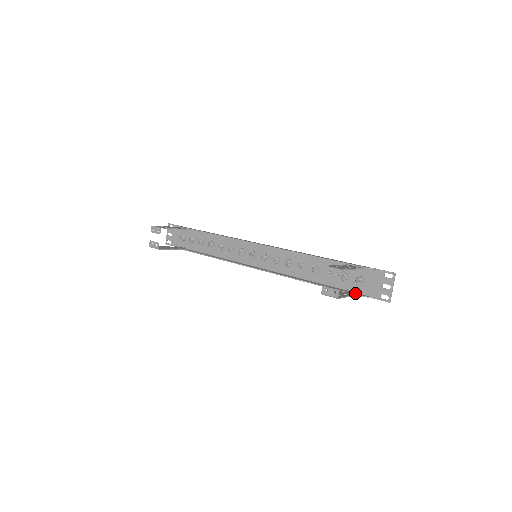
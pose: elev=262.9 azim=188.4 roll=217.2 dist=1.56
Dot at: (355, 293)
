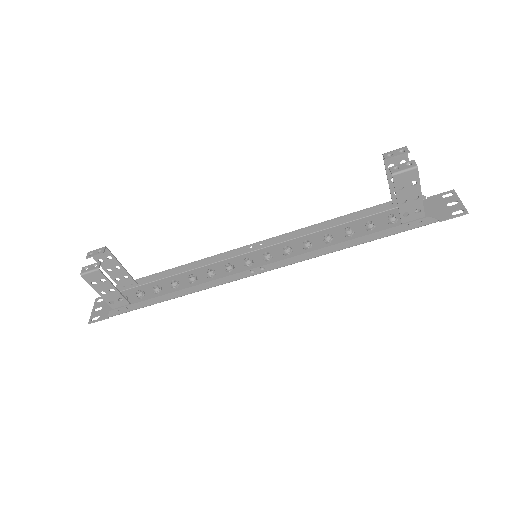
Dot at: (420, 215)
